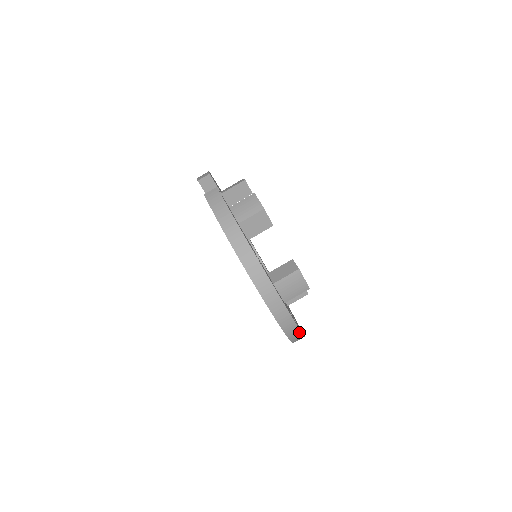
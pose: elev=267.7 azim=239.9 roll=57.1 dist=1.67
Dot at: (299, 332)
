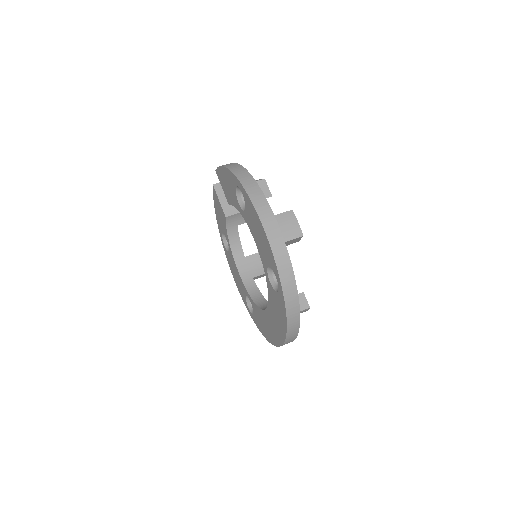
Dot at: (290, 267)
